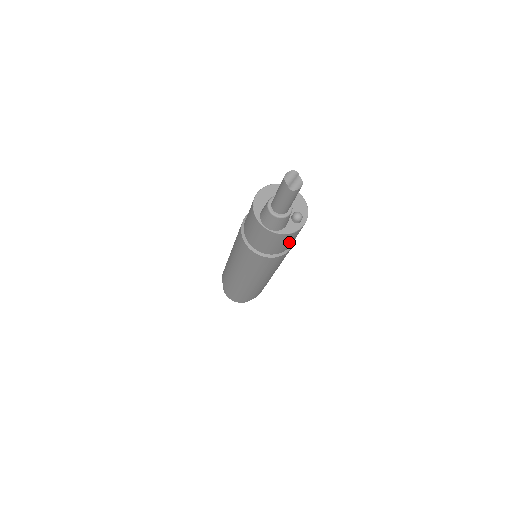
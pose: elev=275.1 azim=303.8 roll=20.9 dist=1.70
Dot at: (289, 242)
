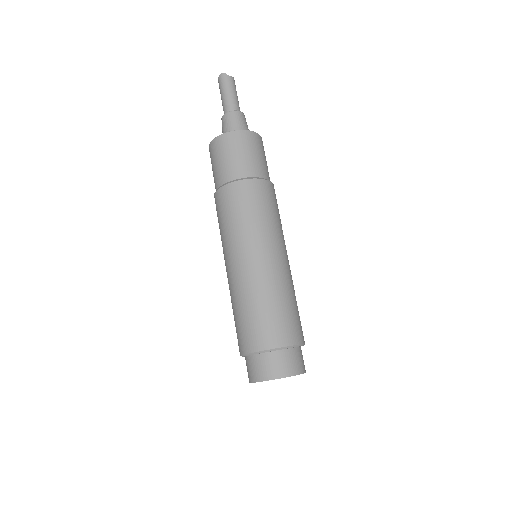
Dot at: (265, 160)
